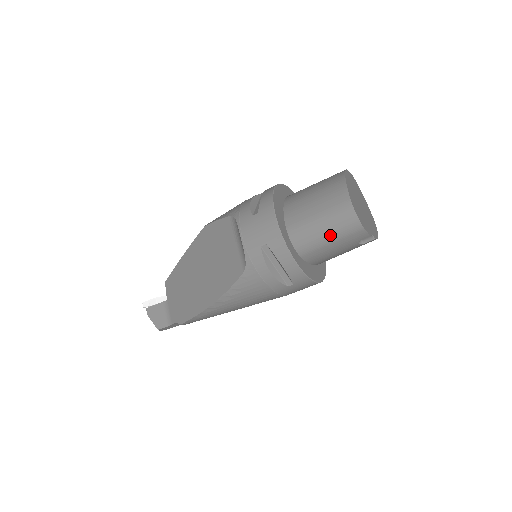
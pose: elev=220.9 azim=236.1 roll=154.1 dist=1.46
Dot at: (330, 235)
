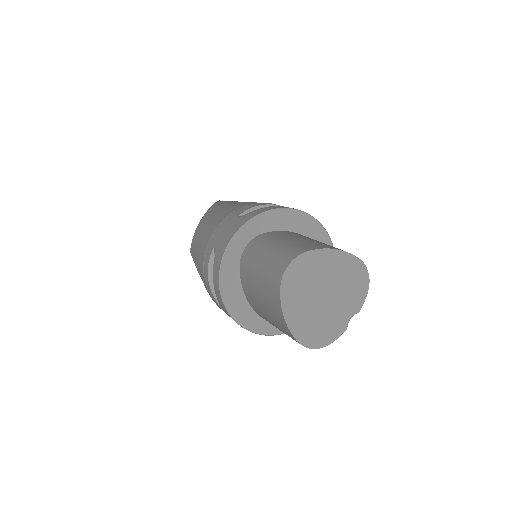
Dot at: occluded
